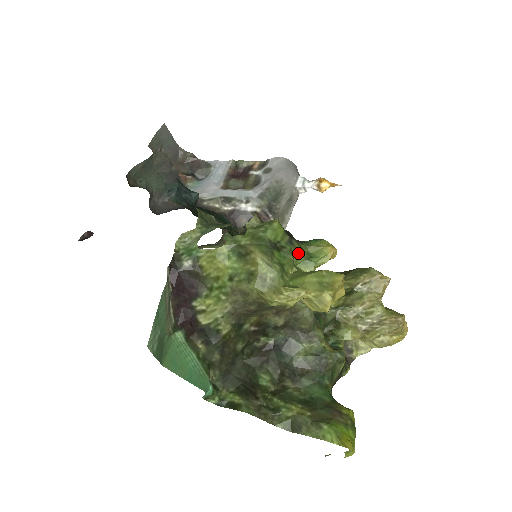
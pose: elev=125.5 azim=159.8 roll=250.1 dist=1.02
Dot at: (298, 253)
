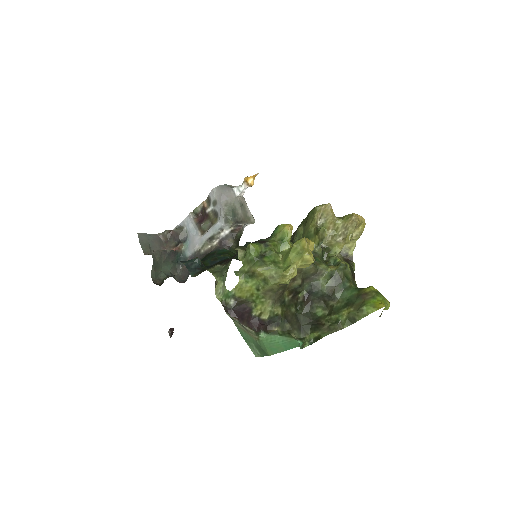
Dot at: (274, 246)
